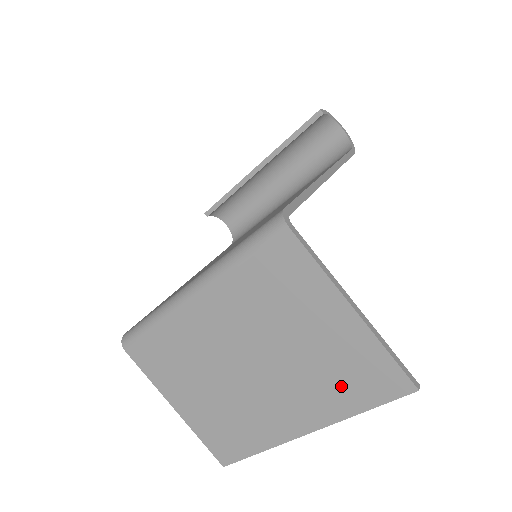
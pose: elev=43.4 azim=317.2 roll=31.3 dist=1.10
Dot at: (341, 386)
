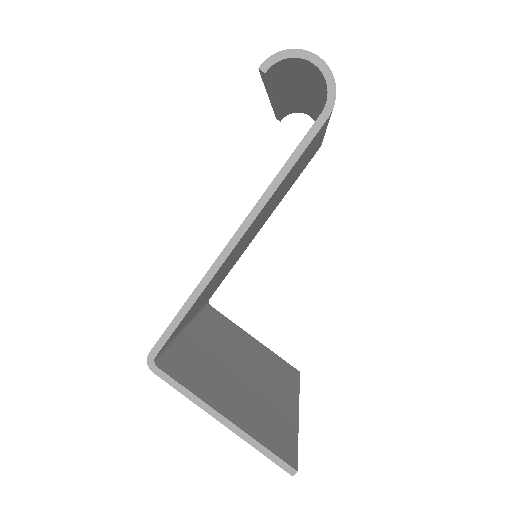
Dot at: occluded
